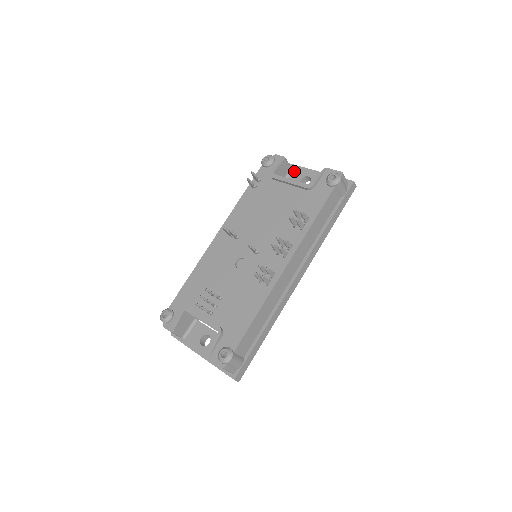
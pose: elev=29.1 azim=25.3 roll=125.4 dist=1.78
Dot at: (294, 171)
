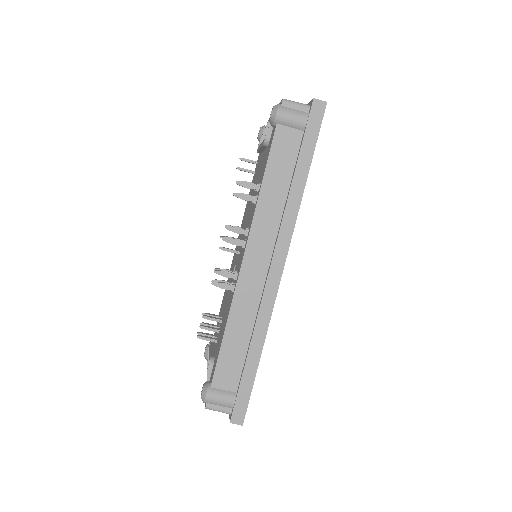
Dot at: occluded
